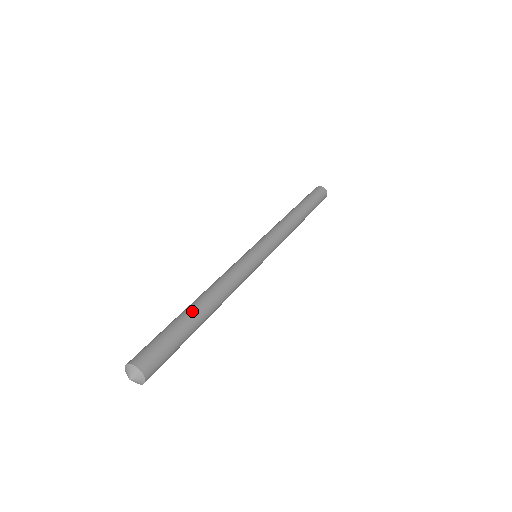
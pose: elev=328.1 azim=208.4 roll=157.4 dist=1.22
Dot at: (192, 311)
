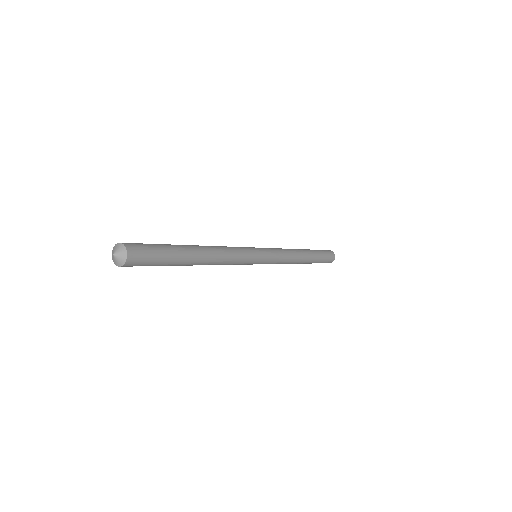
Dot at: (188, 247)
